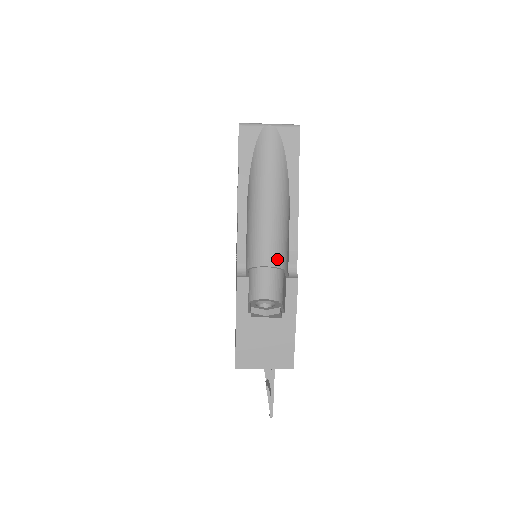
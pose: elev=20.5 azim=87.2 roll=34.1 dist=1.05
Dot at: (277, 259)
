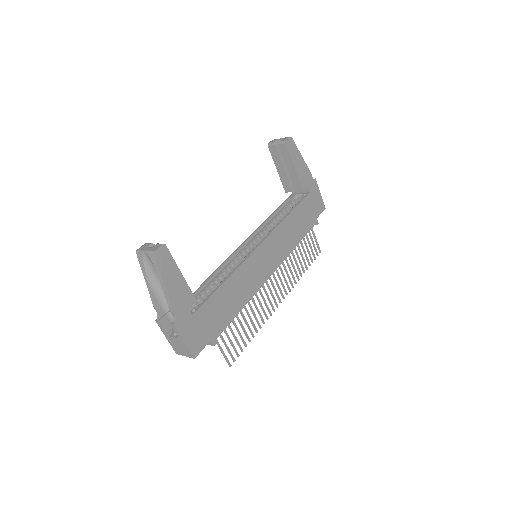
Dot at: occluded
